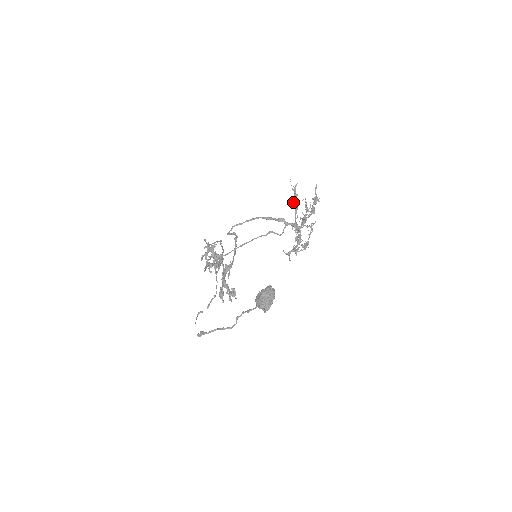
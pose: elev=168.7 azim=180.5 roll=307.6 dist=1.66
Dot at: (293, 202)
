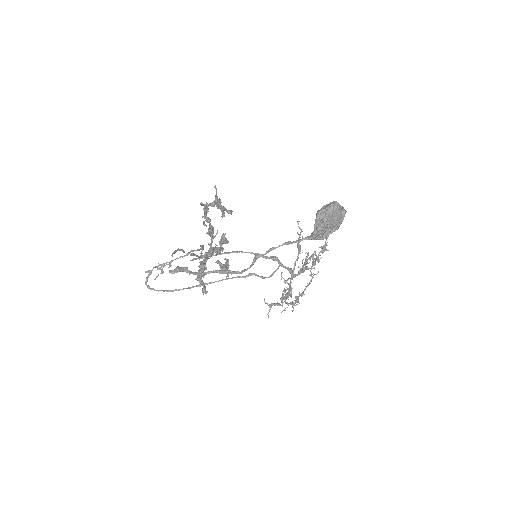
Dot at: occluded
